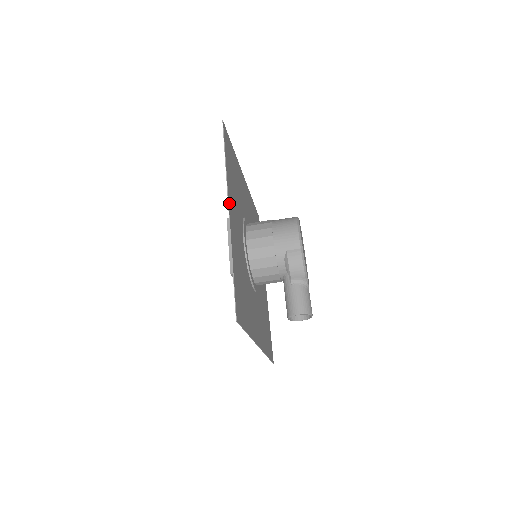
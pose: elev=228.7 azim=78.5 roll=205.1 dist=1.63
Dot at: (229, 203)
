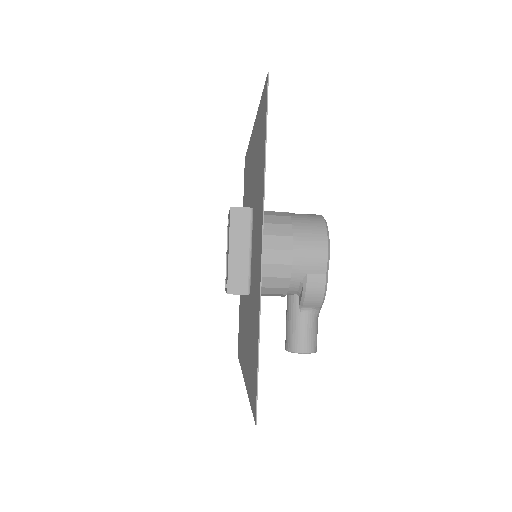
Dot at: (262, 231)
